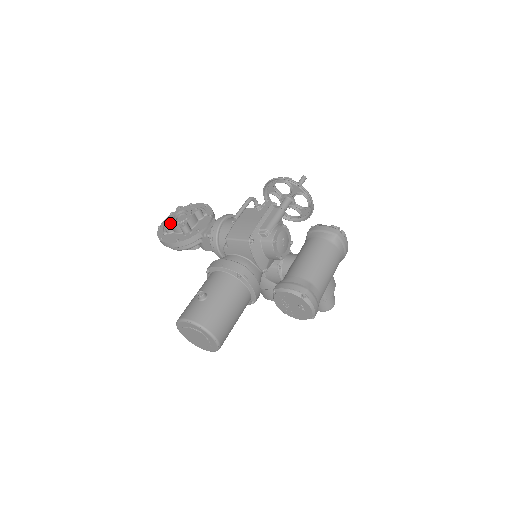
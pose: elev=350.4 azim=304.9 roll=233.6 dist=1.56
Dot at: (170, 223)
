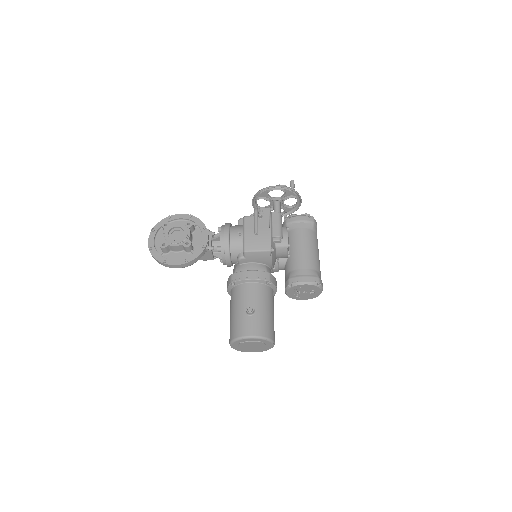
Dot at: (169, 244)
